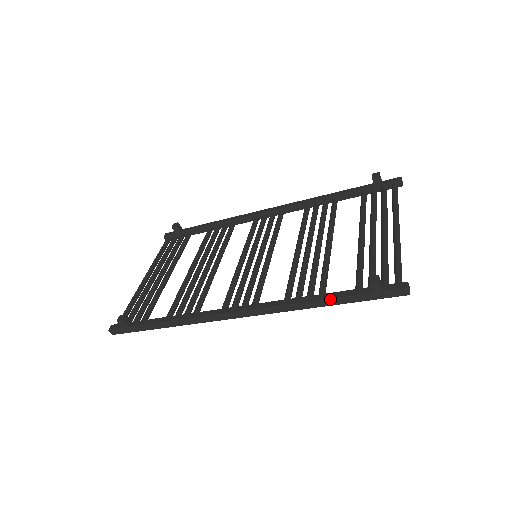
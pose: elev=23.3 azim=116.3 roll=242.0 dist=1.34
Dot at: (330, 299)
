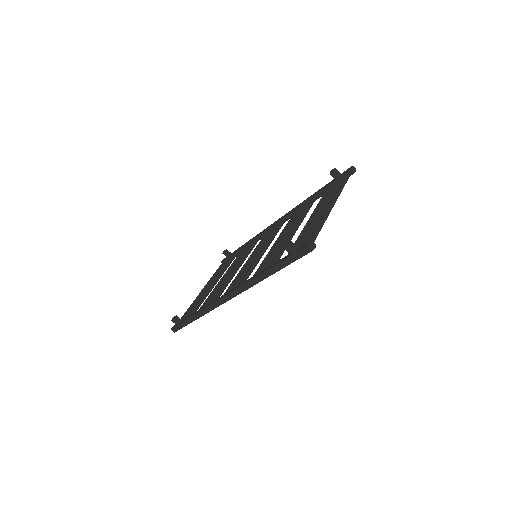
Dot at: (271, 268)
